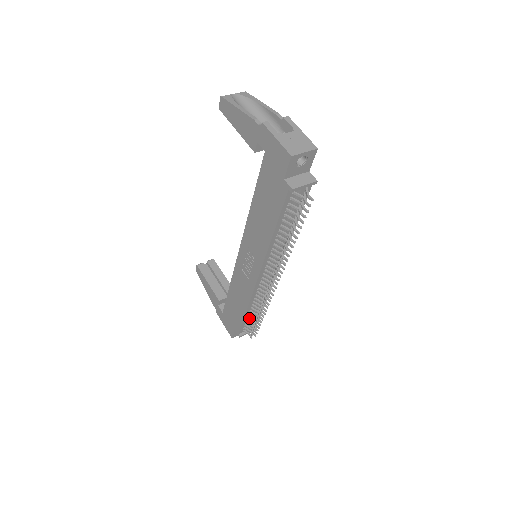
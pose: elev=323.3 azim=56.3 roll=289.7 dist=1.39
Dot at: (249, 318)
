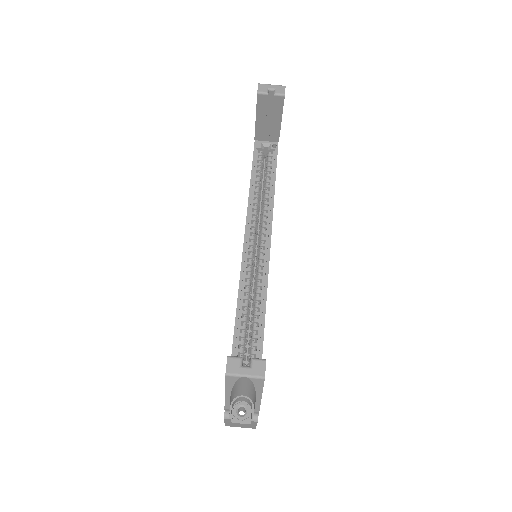
Dot at: occluded
